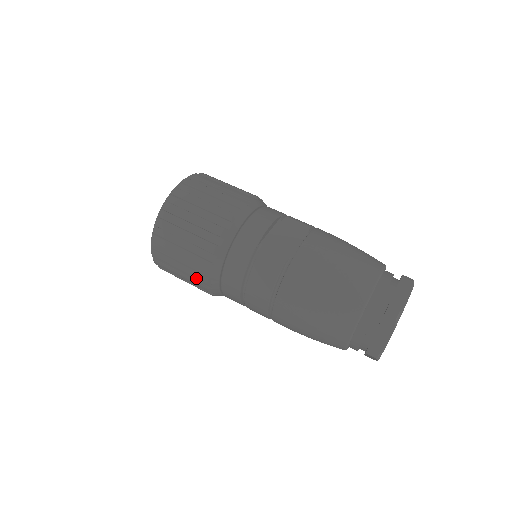
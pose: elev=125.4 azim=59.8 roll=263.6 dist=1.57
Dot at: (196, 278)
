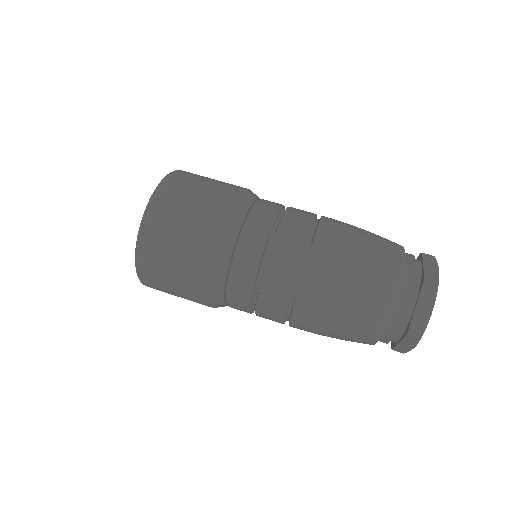
Dot at: occluded
